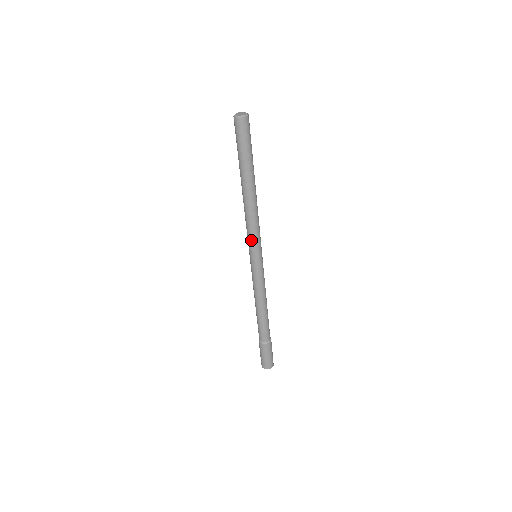
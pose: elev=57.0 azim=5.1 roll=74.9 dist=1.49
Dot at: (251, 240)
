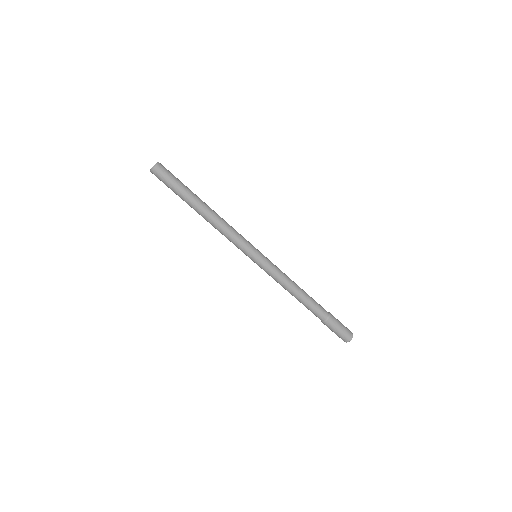
Dot at: (239, 247)
